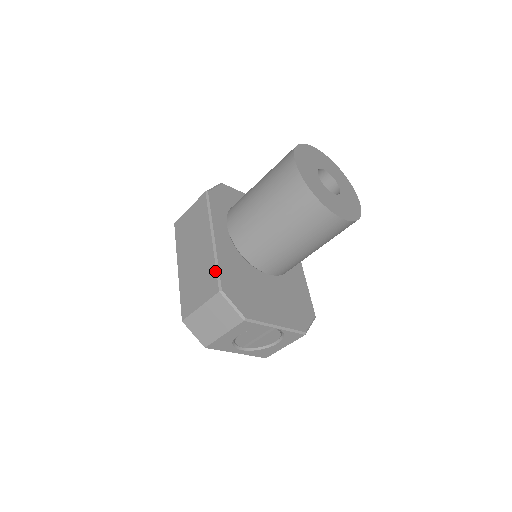
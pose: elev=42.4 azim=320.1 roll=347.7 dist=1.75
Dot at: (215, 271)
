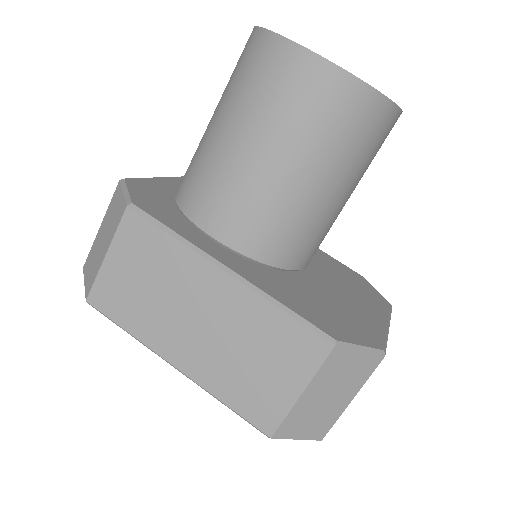
Dot at: (292, 320)
